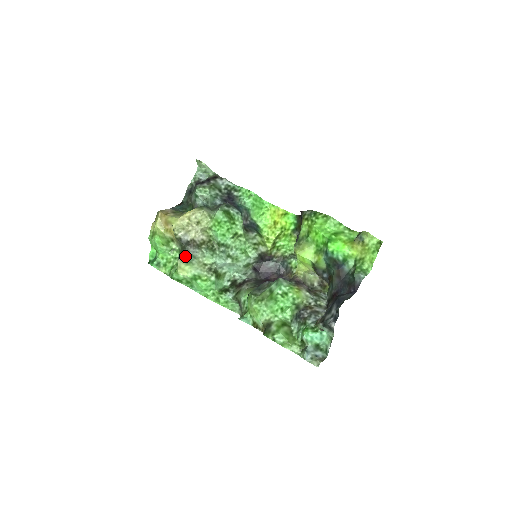
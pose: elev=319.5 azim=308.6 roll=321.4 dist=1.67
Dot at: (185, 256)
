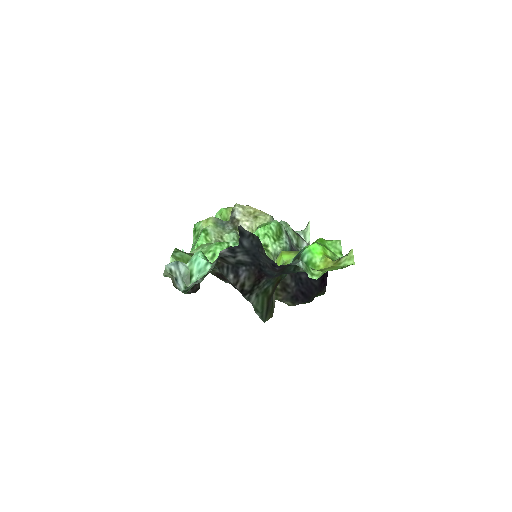
Dot at: (220, 221)
